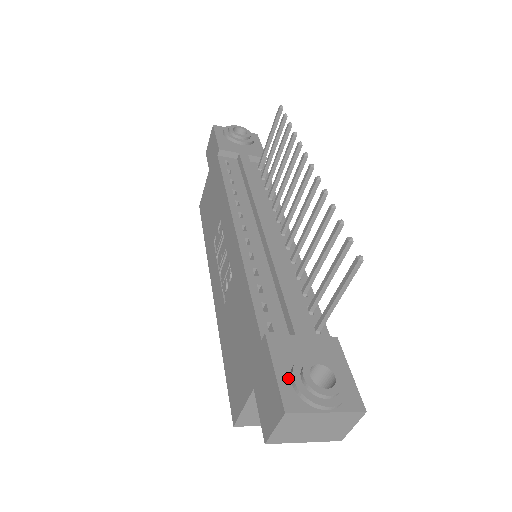
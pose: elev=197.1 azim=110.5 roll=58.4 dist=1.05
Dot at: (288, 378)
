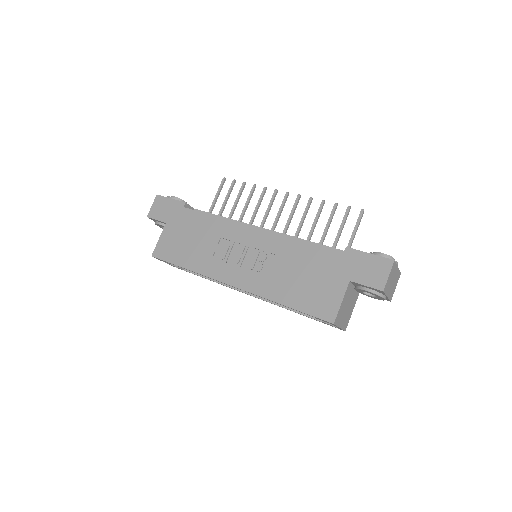
Dot at: occluded
